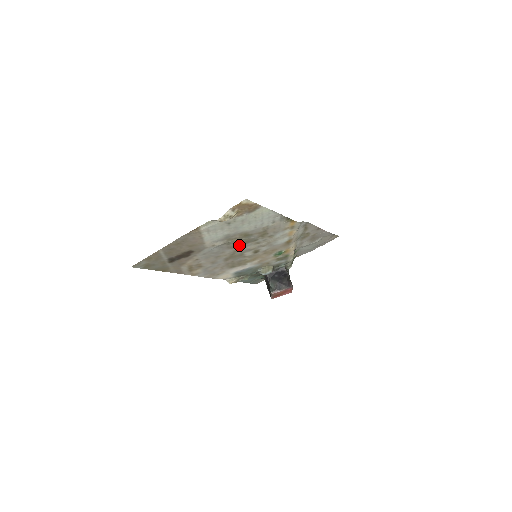
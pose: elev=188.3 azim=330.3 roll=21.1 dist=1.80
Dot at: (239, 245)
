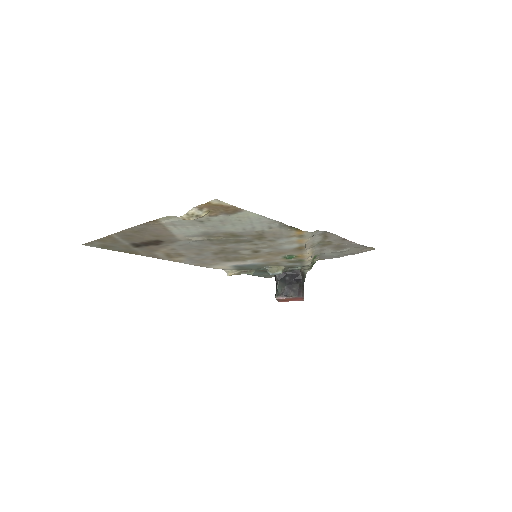
Dot at: (228, 243)
